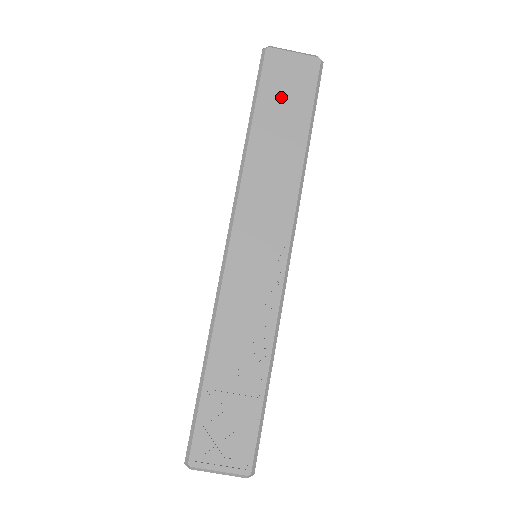
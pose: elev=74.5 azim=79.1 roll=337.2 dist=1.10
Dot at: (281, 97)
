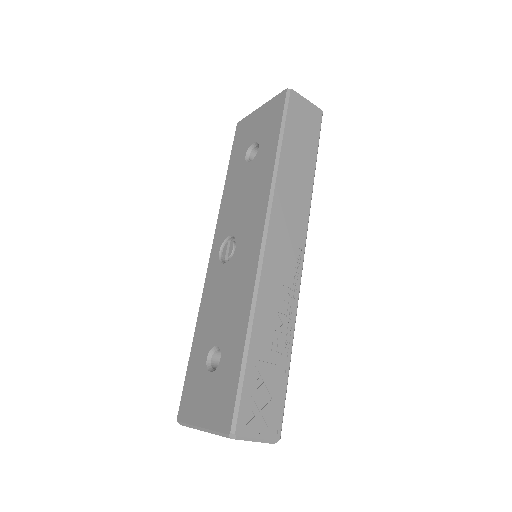
Dot at: (300, 131)
